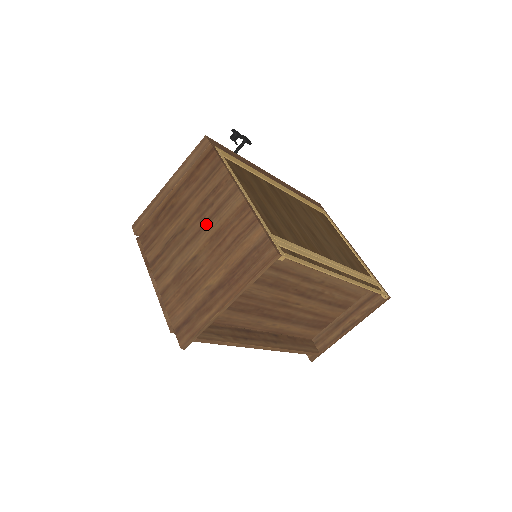
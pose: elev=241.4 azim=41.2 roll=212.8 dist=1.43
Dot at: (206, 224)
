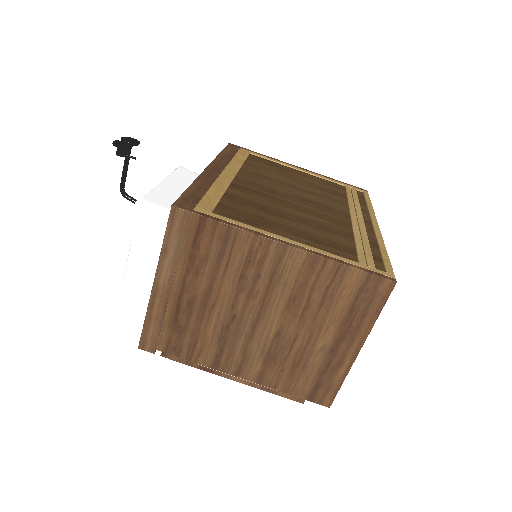
Dot at: (267, 298)
